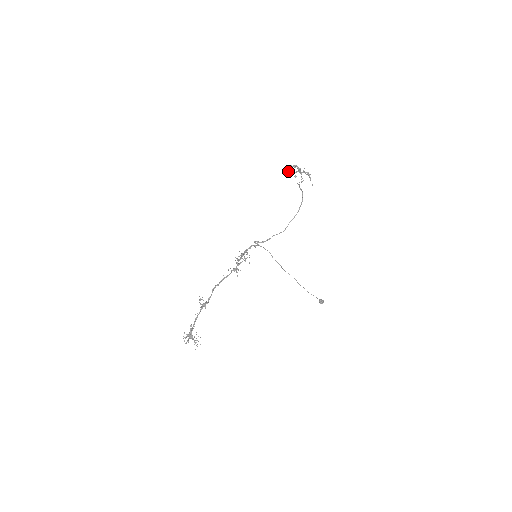
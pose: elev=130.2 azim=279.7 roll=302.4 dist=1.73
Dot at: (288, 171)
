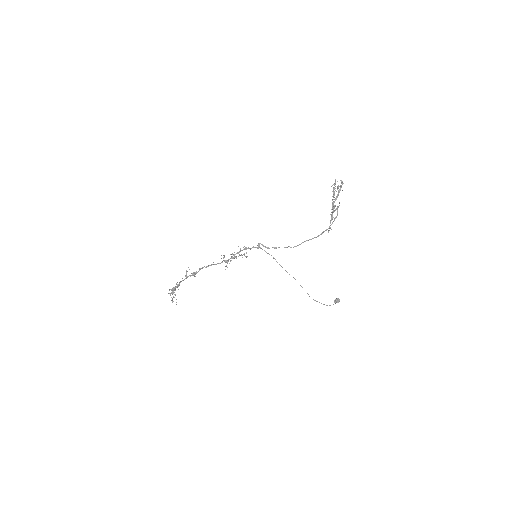
Dot at: (334, 185)
